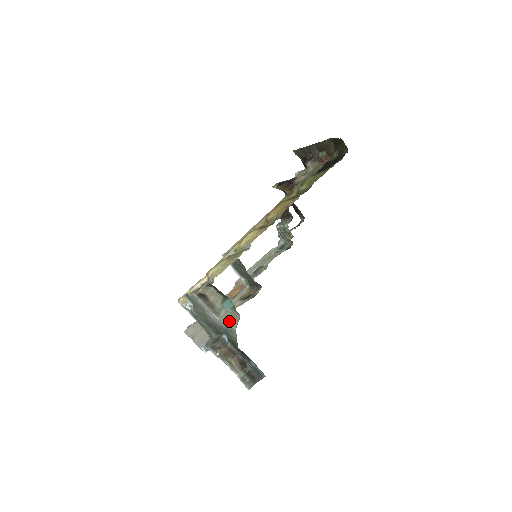
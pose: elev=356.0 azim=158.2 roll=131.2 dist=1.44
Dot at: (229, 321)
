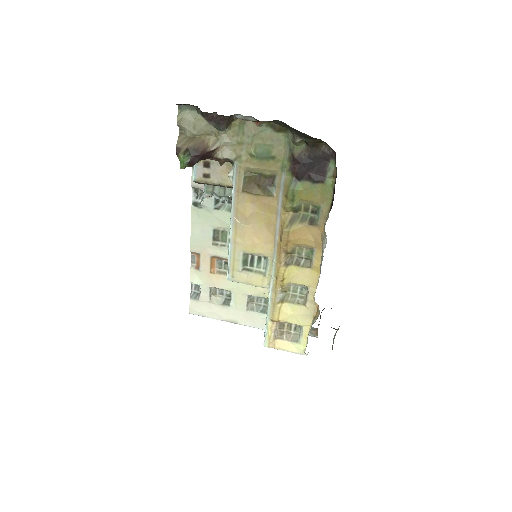
Dot at: occluded
